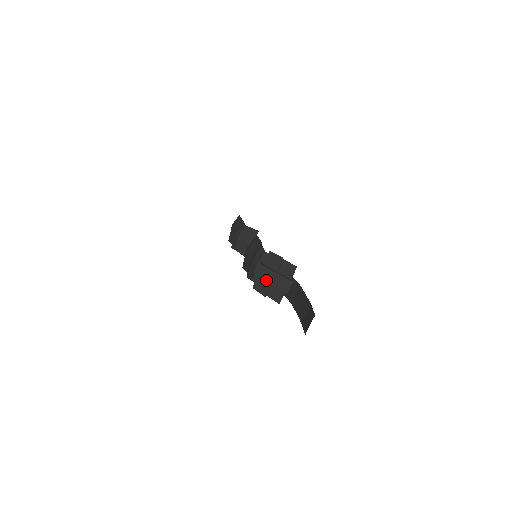
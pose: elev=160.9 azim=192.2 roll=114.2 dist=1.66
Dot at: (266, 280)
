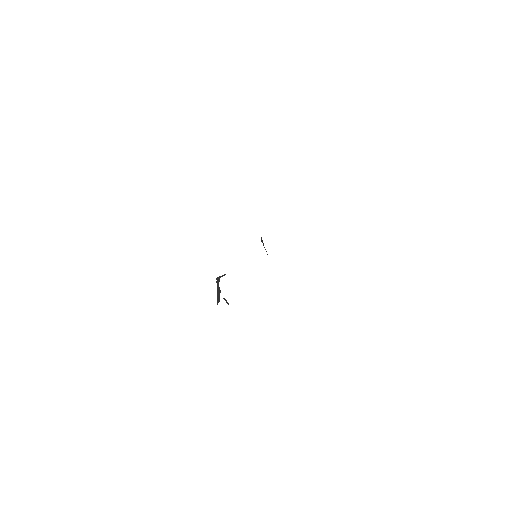
Dot at: occluded
